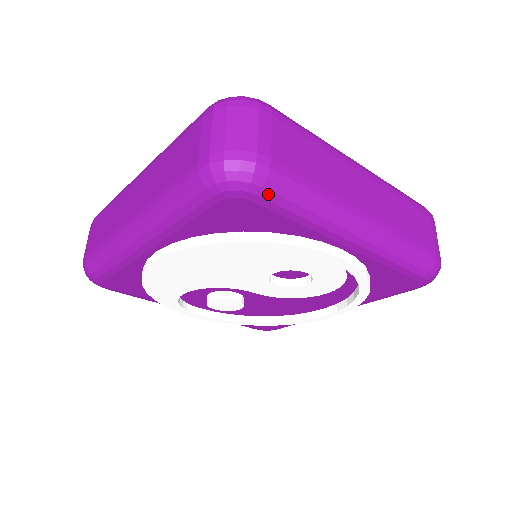
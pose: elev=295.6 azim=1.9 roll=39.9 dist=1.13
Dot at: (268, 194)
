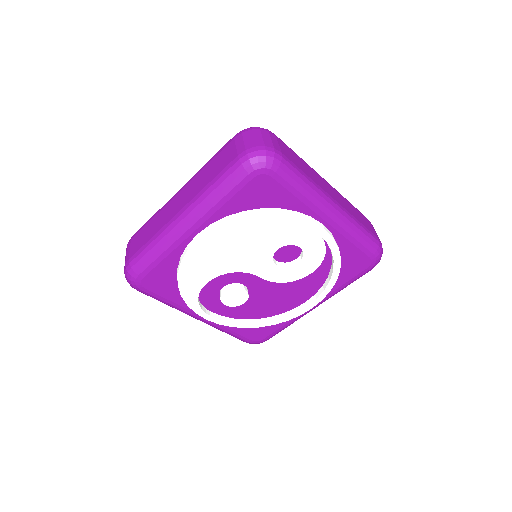
Dot at: (282, 172)
